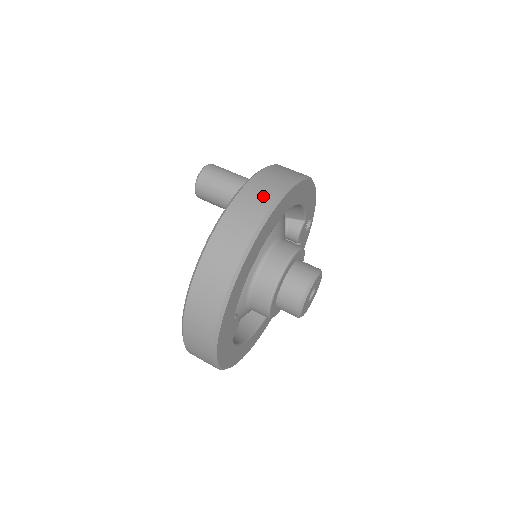
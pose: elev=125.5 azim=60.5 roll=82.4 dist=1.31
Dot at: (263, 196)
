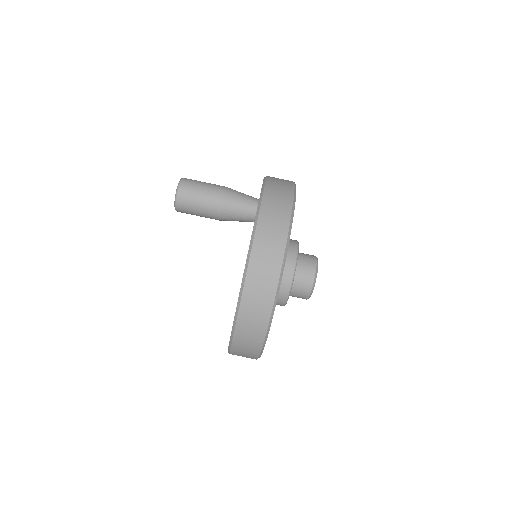
Dot at: (280, 212)
